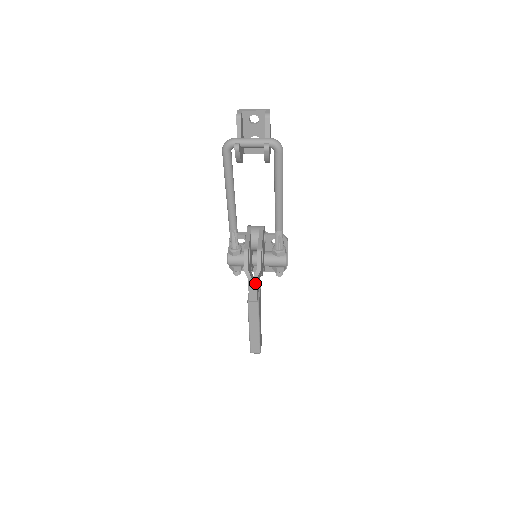
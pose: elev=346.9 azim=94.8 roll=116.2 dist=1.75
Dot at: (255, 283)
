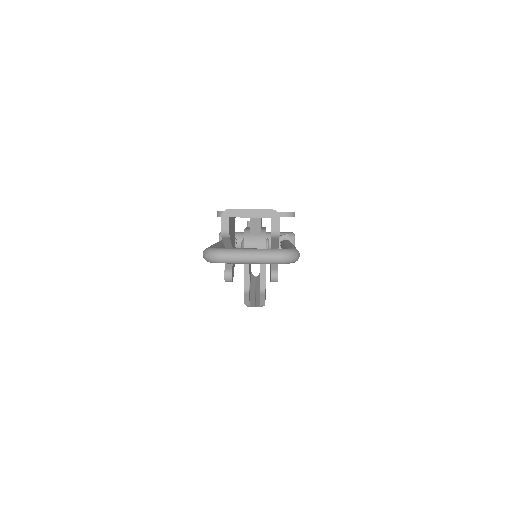
Dot at: occluded
